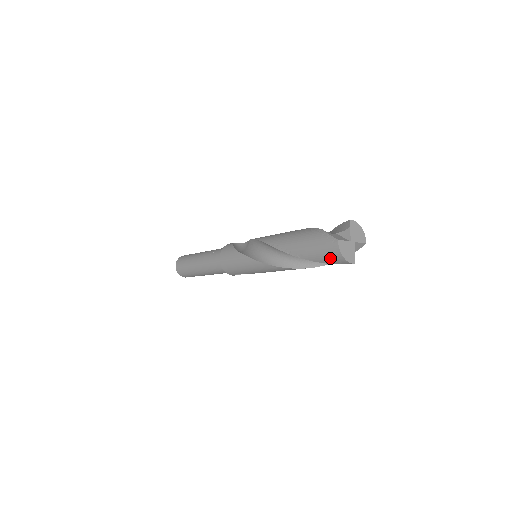
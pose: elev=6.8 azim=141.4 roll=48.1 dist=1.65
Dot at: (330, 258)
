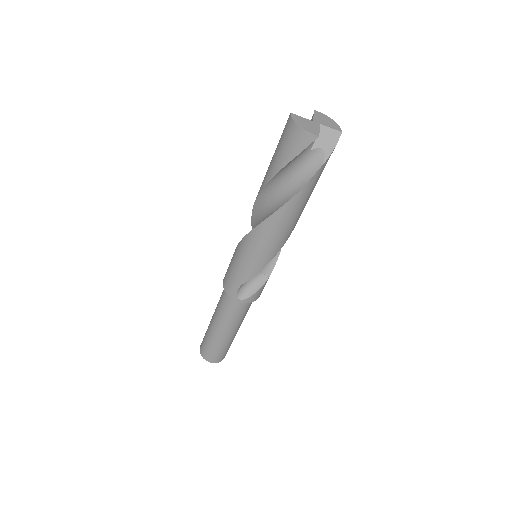
Dot at: (290, 143)
